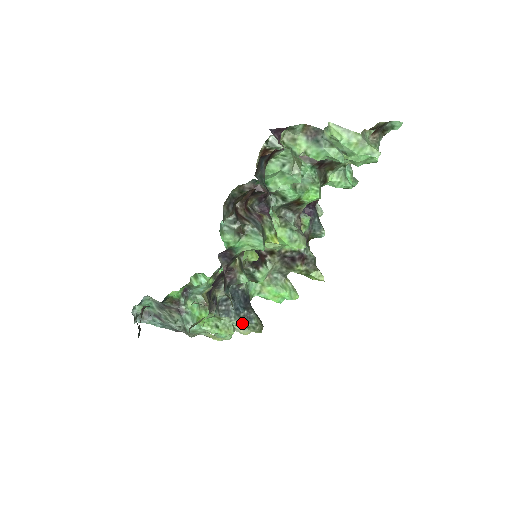
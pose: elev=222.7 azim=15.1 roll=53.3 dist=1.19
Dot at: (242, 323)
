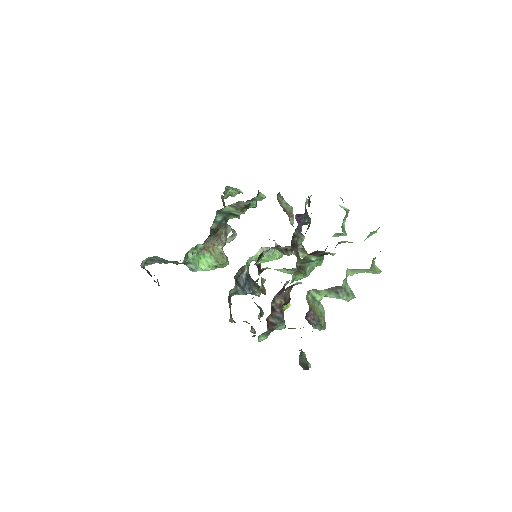
Dot at: occluded
